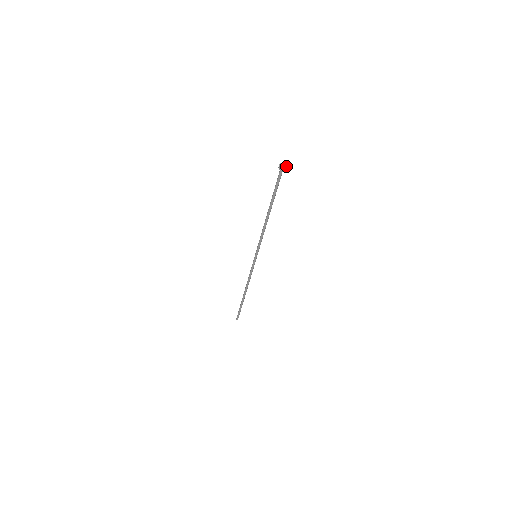
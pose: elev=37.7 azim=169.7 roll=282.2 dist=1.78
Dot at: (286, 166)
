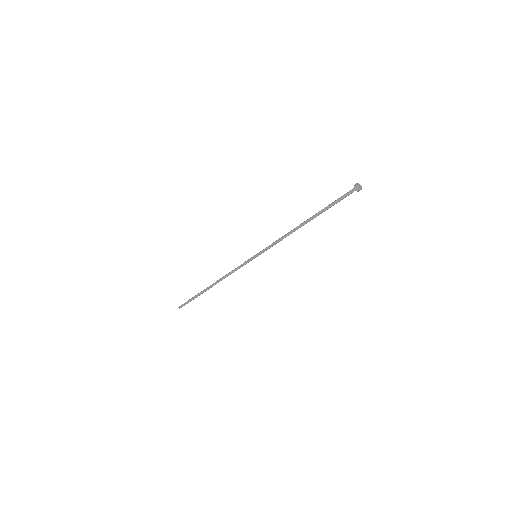
Dot at: occluded
